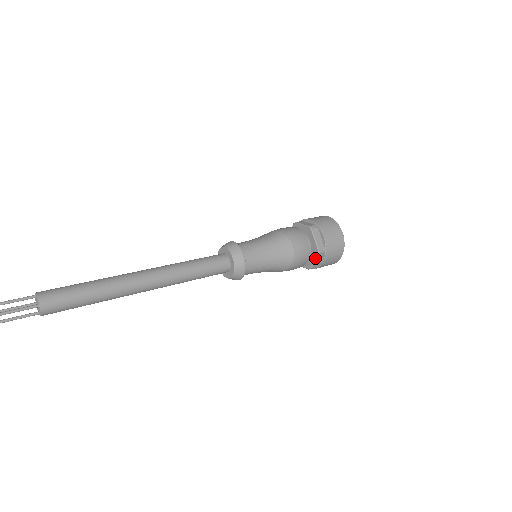
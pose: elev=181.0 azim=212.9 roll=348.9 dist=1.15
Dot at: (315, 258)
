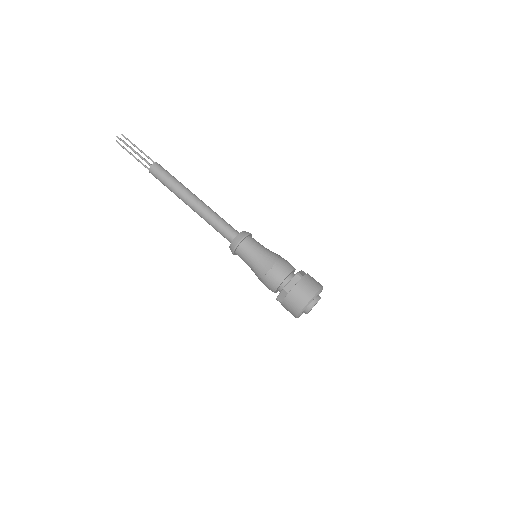
Dot at: (281, 291)
